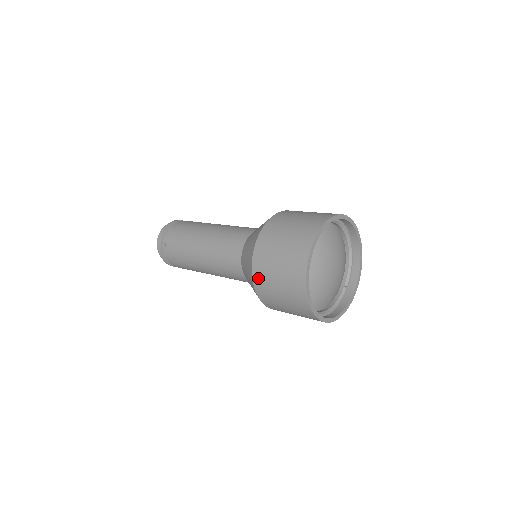
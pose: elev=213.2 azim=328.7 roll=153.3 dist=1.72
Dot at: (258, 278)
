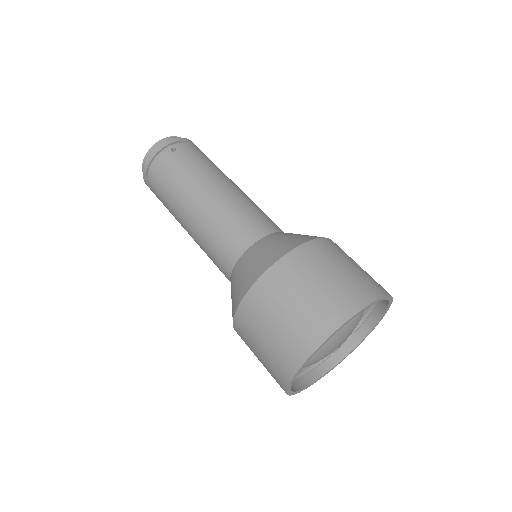
Dot at: (281, 271)
